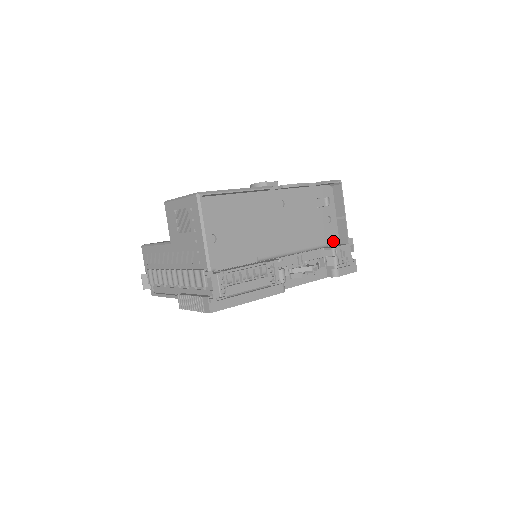
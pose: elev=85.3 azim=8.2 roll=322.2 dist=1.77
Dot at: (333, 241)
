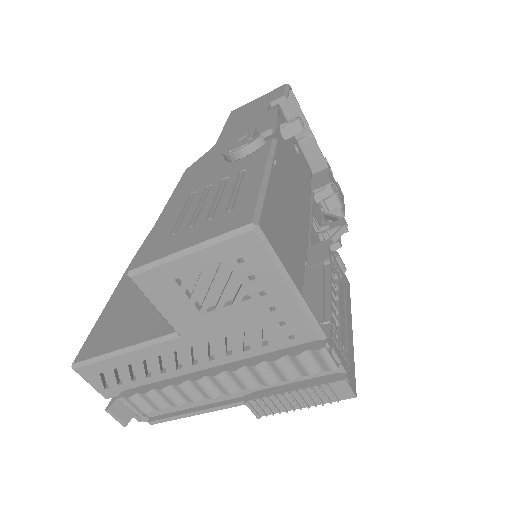
Dot at: (310, 174)
